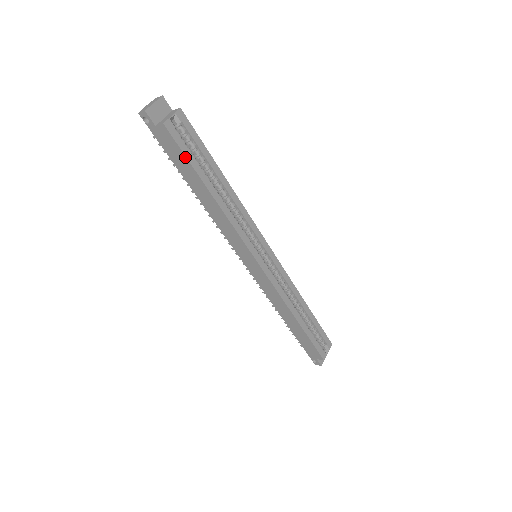
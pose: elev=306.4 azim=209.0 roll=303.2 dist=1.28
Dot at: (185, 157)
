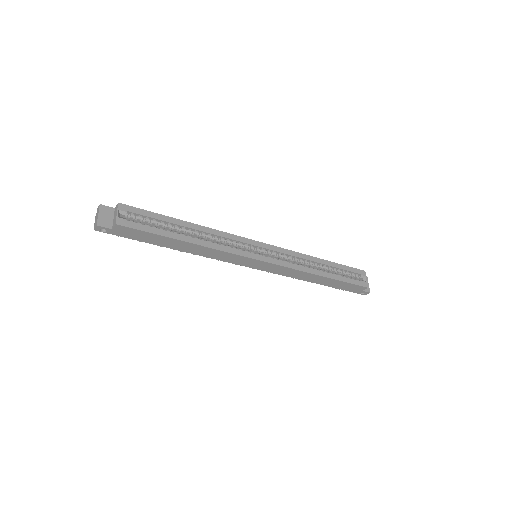
Dot at: (149, 233)
